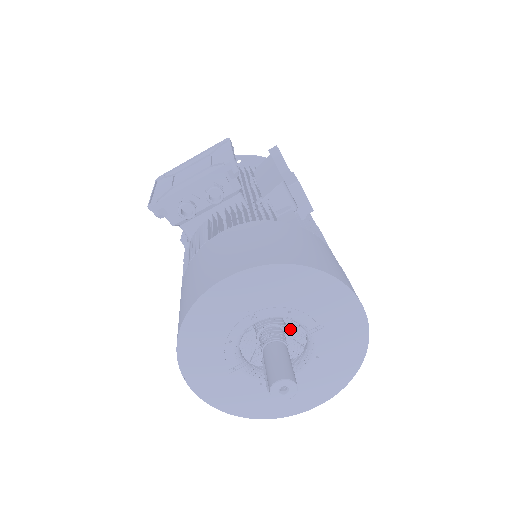
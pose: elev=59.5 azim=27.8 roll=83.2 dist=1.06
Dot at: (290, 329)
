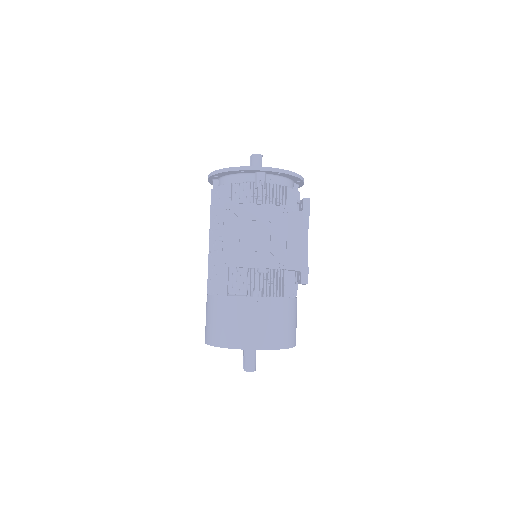
Dot at: occluded
